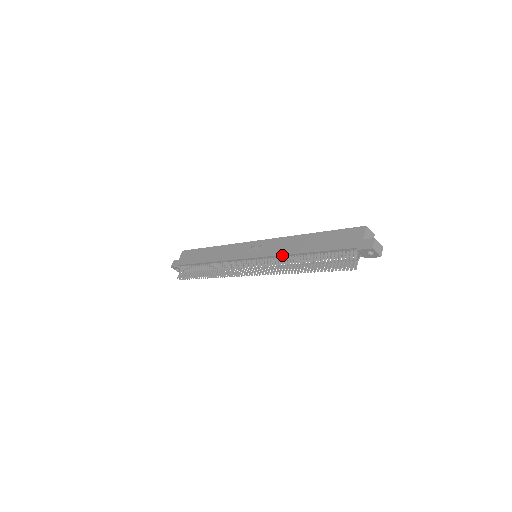
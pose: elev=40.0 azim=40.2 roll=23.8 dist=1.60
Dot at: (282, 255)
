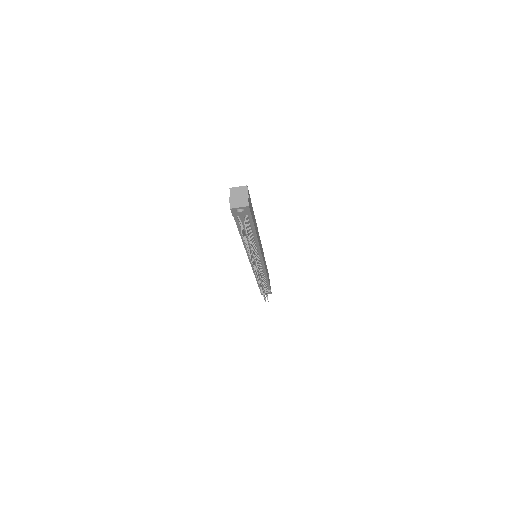
Dot at: (245, 249)
